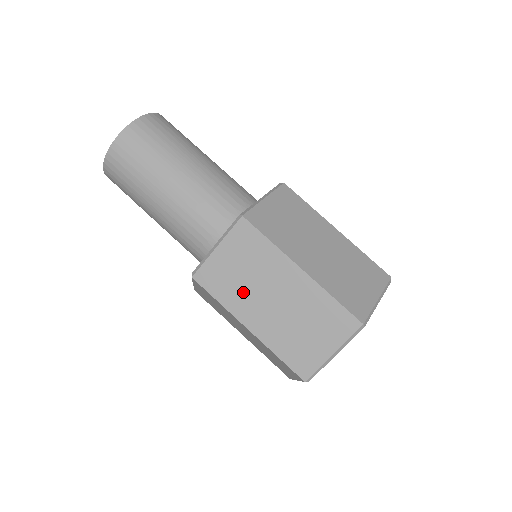
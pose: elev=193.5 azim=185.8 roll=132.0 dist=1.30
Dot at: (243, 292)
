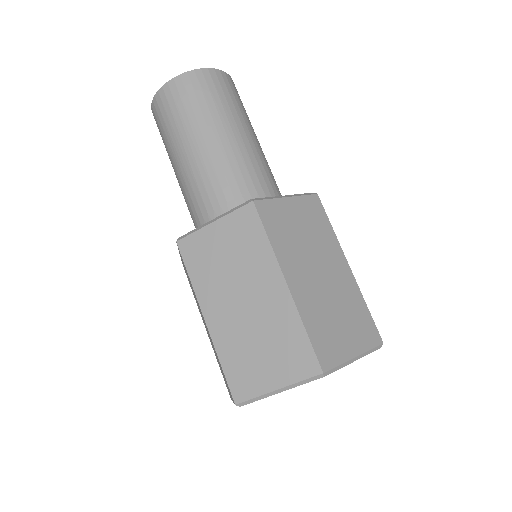
Dot at: (196, 301)
